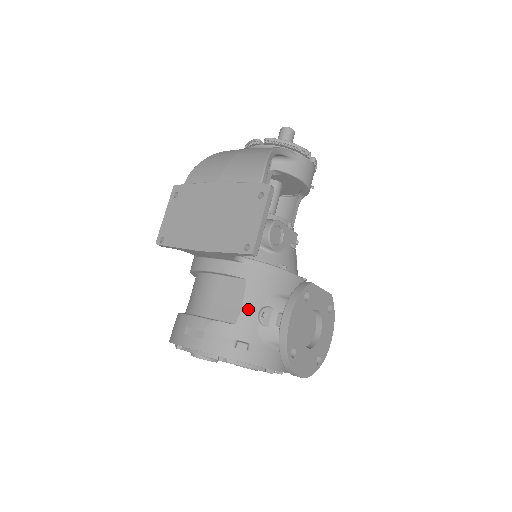
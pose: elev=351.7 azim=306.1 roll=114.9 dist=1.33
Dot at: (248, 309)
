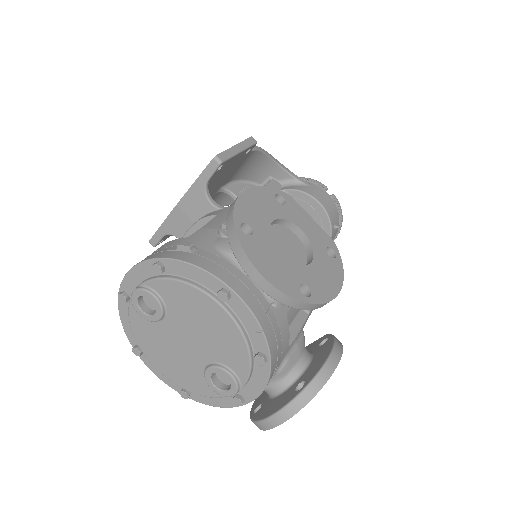
Dot at: (209, 227)
